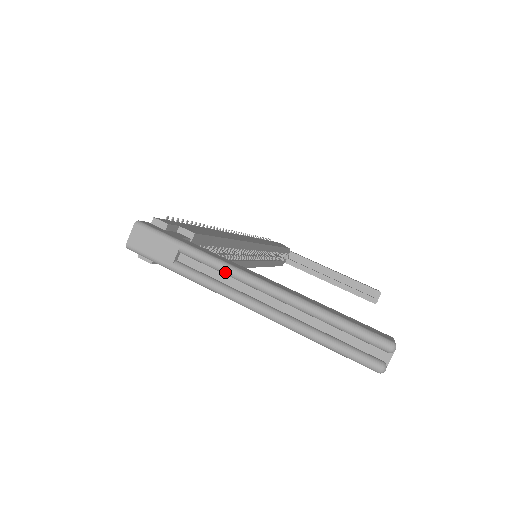
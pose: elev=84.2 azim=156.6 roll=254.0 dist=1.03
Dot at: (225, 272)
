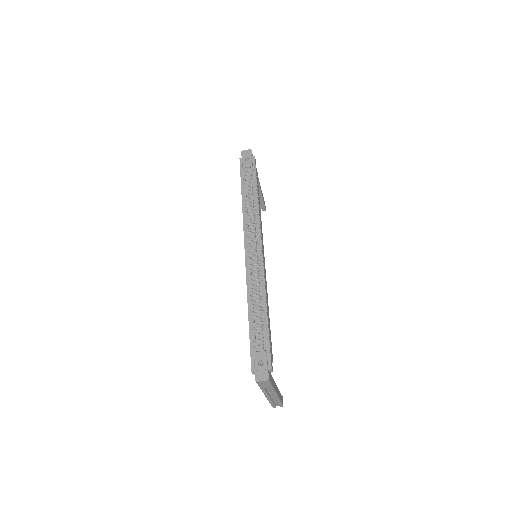
Dot at: (272, 392)
